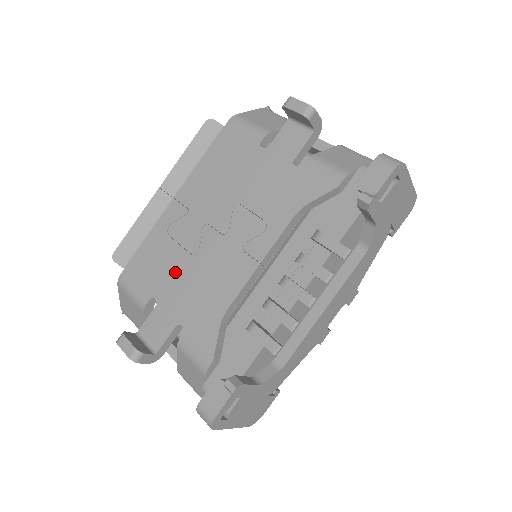
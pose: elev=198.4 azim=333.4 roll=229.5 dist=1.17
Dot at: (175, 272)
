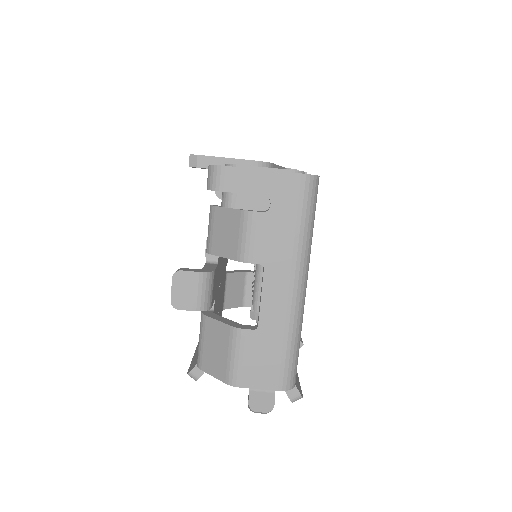
Dot at: occluded
